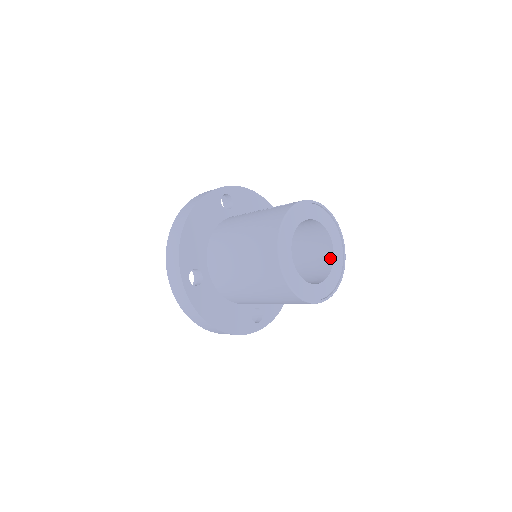
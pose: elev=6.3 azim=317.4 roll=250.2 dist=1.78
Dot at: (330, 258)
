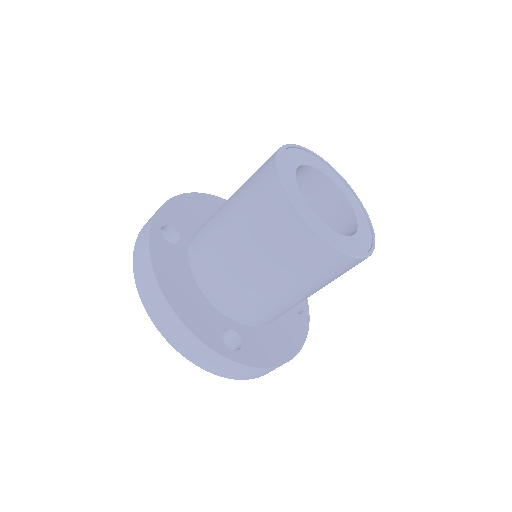
Dot at: occluded
